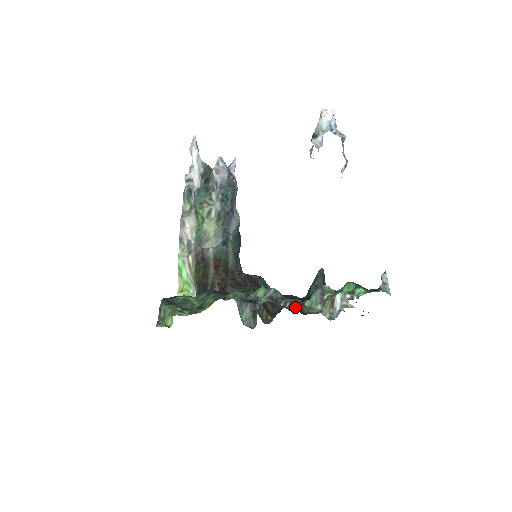
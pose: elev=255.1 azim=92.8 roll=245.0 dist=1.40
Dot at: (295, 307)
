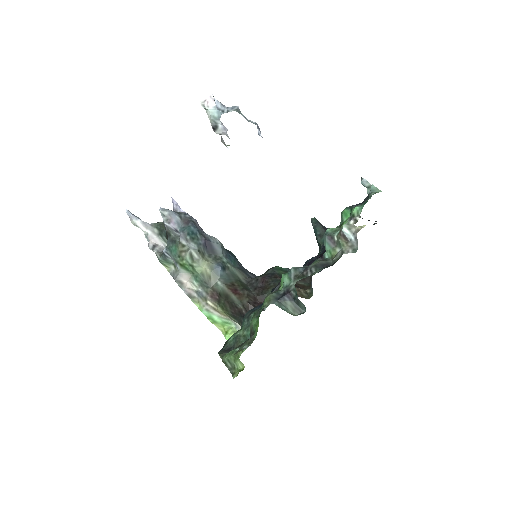
Dot at: (321, 267)
